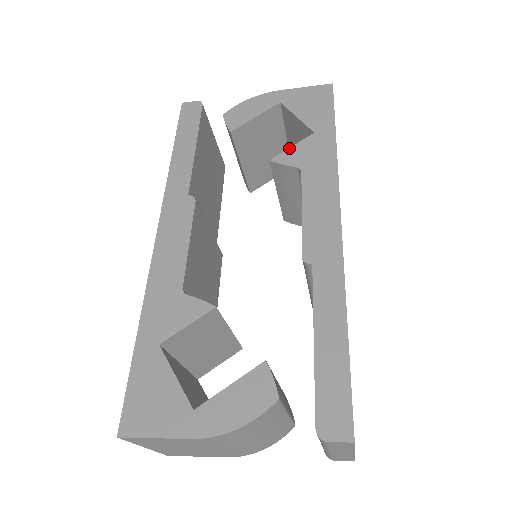
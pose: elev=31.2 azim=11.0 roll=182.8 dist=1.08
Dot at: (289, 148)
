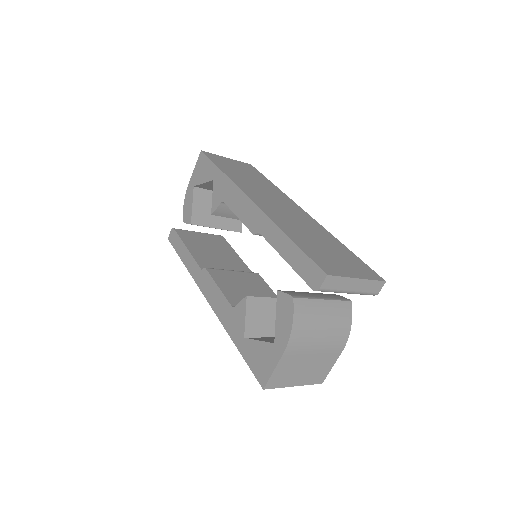
Dot at: (212, 199)
